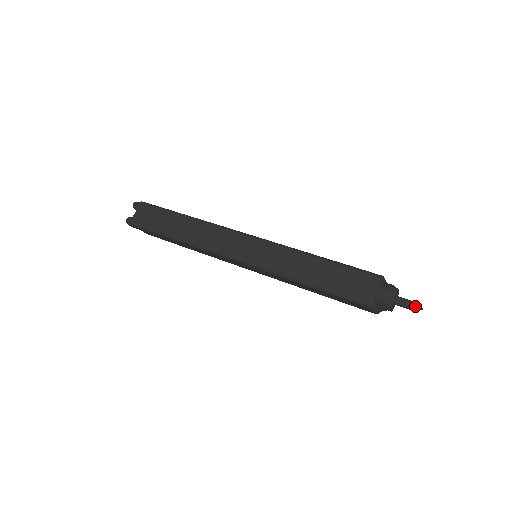
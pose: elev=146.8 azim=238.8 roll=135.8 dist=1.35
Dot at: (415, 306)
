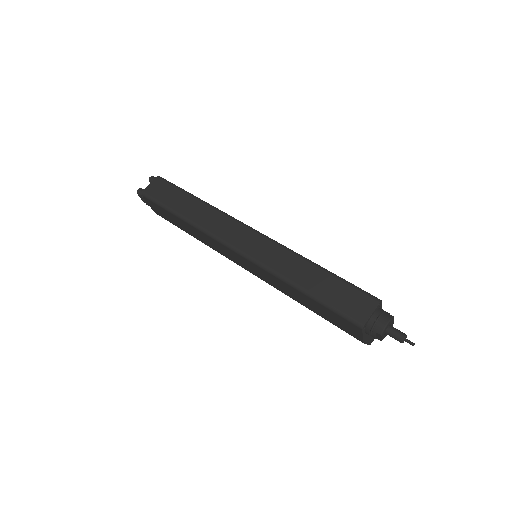
Dot at: (407, 340)
